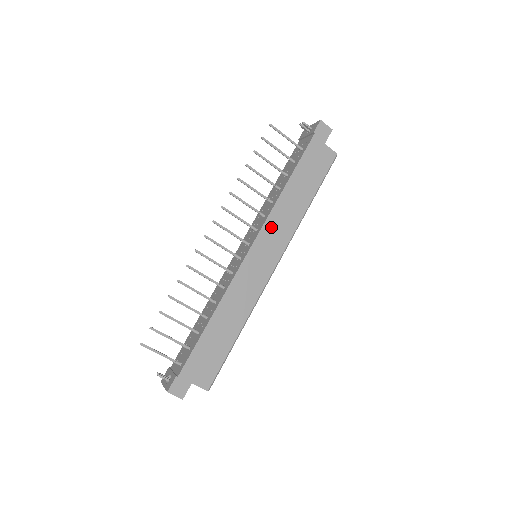
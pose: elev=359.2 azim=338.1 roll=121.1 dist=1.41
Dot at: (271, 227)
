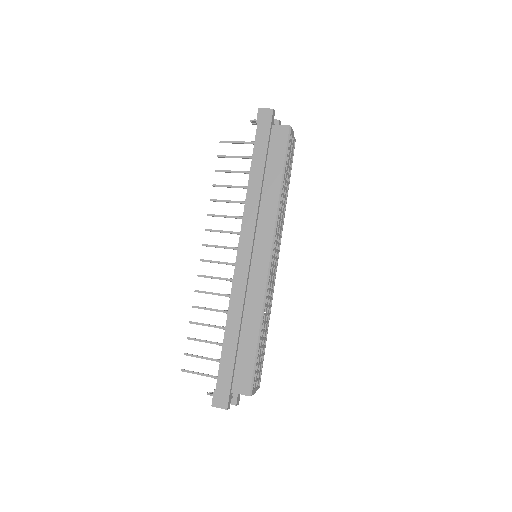
Dot at: (249, 224)
